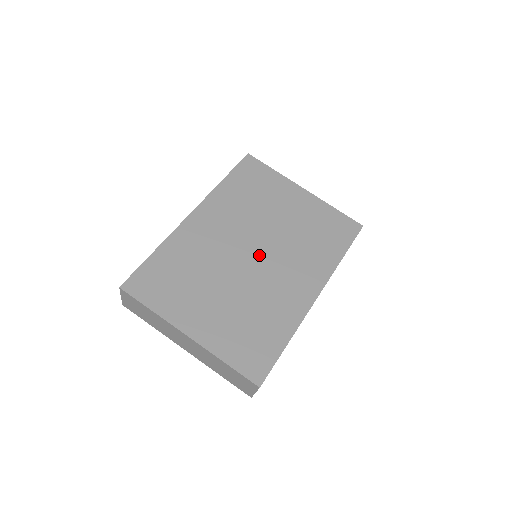
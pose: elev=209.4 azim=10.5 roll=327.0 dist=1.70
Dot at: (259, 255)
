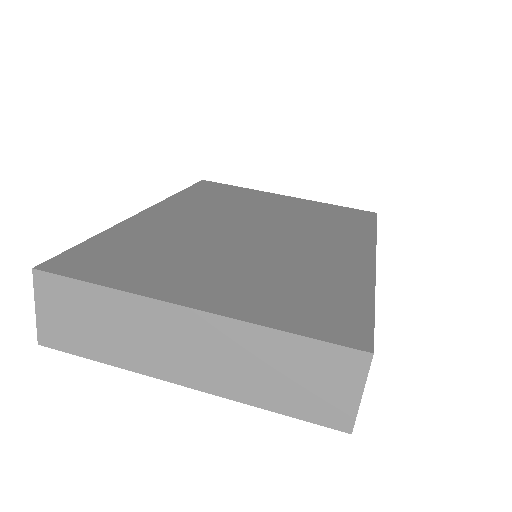
Dot at: (264, 233)
